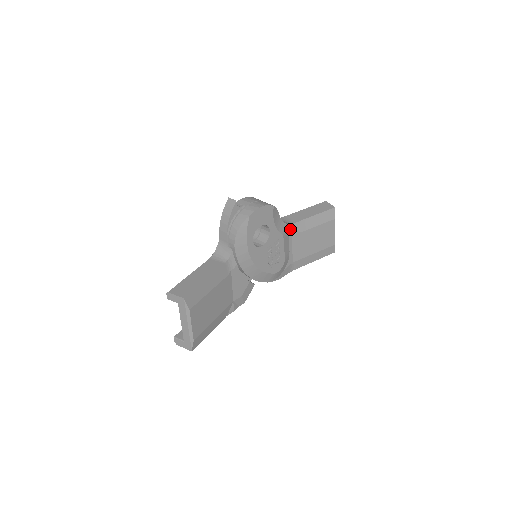
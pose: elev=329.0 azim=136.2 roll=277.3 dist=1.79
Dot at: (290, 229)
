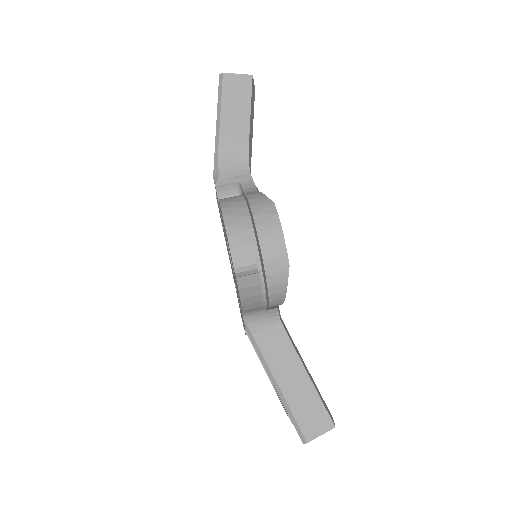
Dot at: occluded
